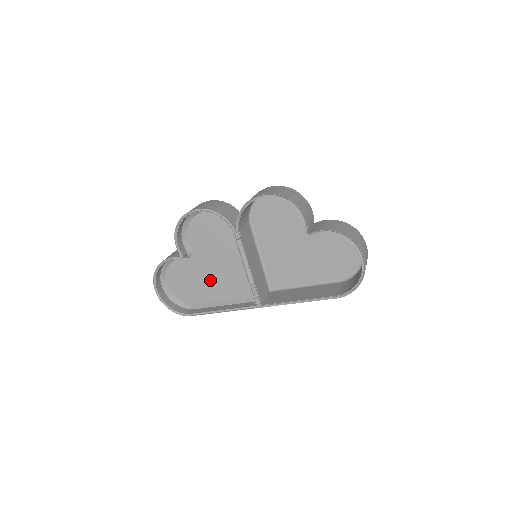
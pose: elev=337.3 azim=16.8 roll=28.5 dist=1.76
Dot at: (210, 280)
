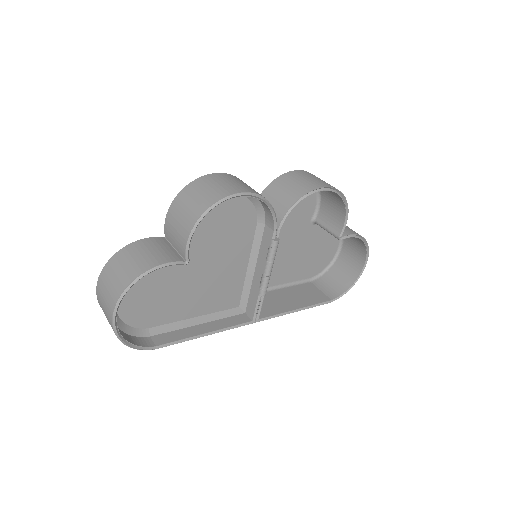
Dot at: (191, 291)
